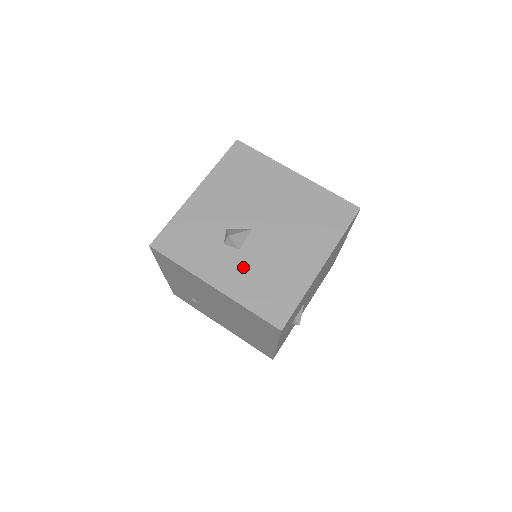
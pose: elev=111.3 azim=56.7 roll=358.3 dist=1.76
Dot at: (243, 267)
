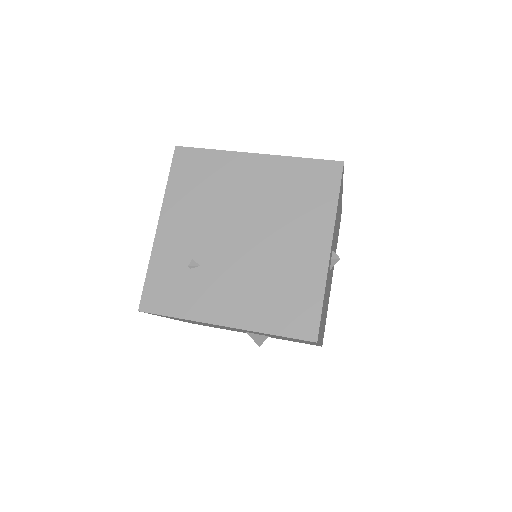
Dot at: occluded
